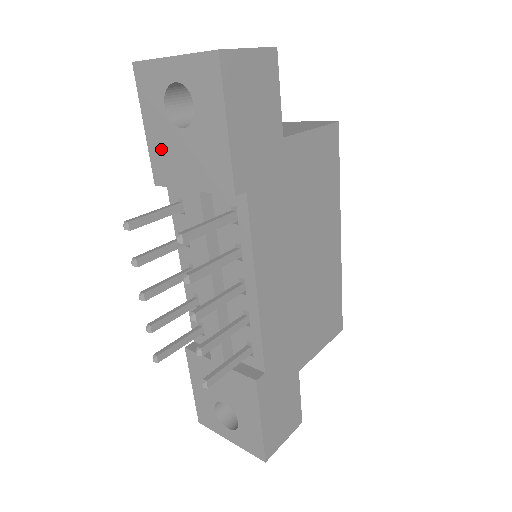
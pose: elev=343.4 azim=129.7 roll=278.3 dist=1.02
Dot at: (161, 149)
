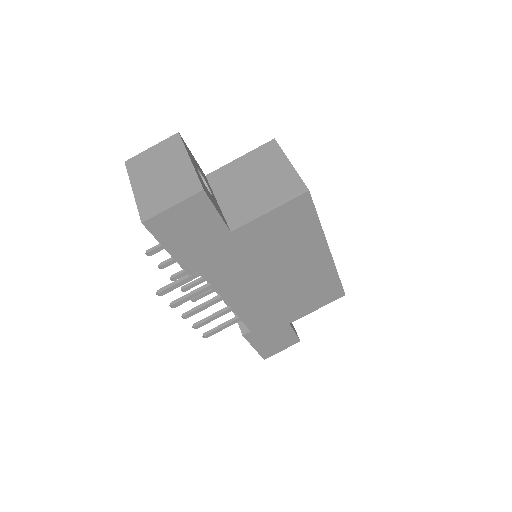
Dot at: occluded
